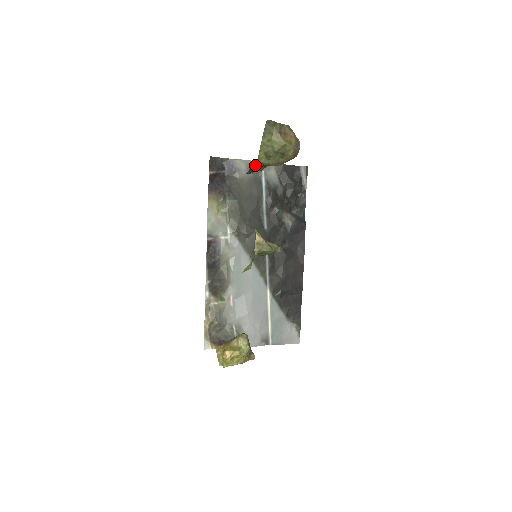
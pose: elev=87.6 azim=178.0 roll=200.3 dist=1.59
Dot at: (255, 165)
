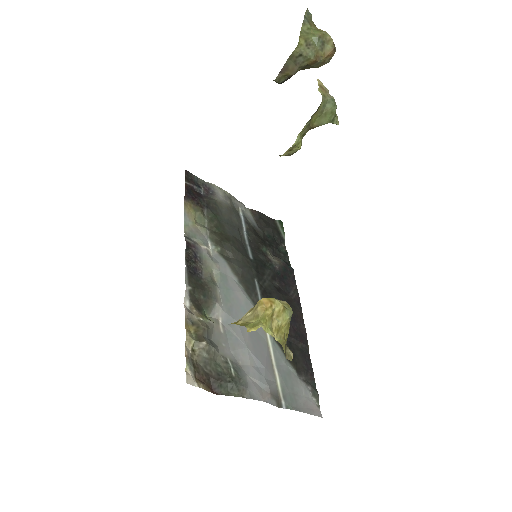
Dot at: (290, 60)
